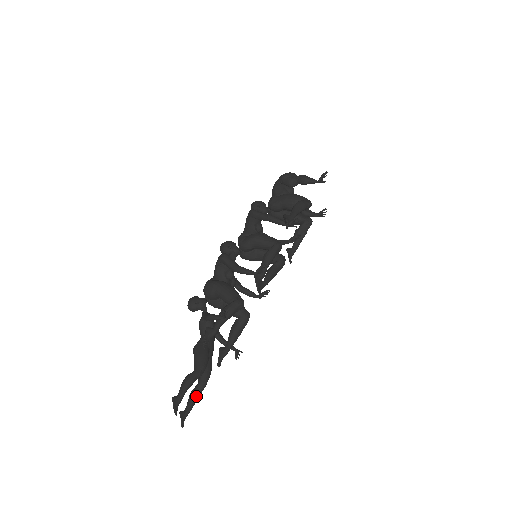
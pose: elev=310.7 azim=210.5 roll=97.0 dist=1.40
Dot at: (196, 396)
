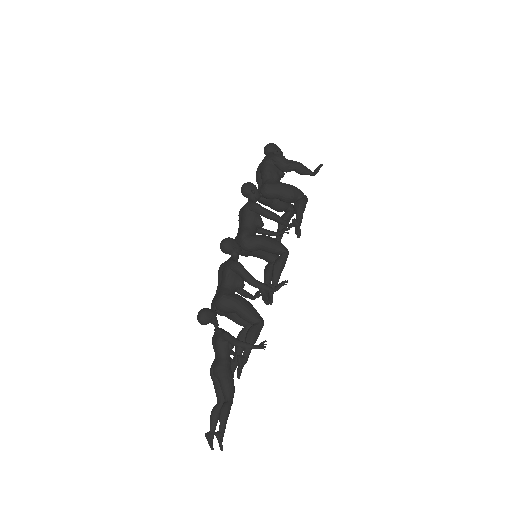
Dot at: occluded
